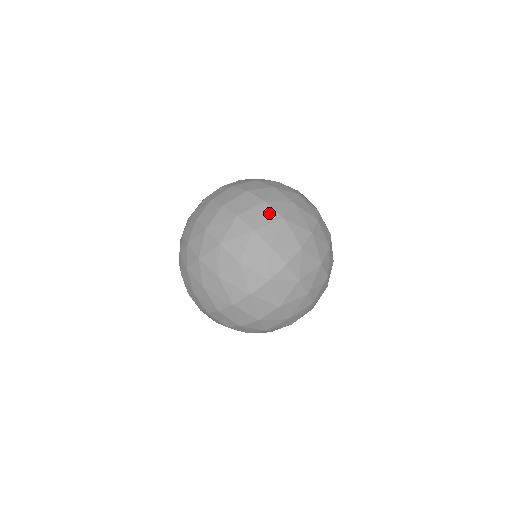
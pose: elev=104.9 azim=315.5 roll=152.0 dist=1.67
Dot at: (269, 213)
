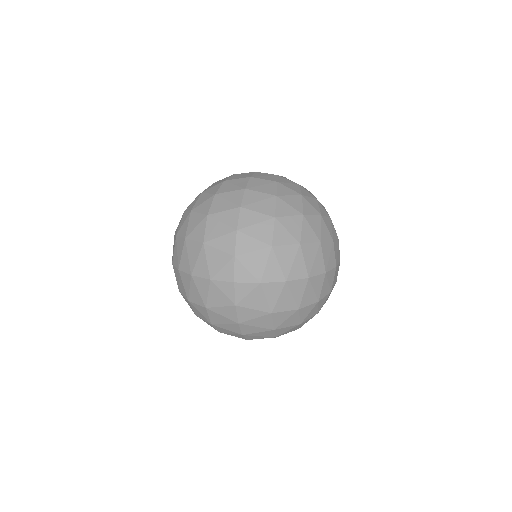
Dot at: (192, 248)
